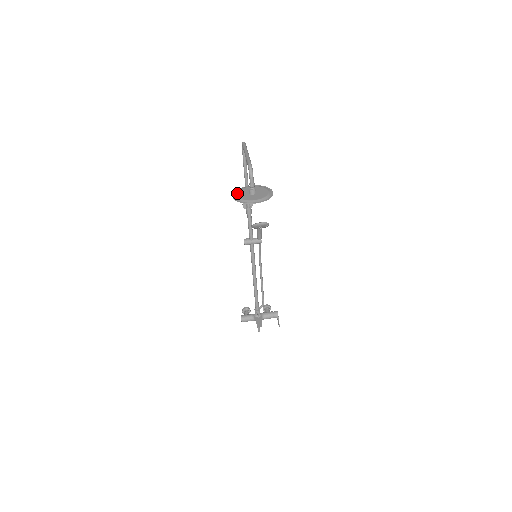
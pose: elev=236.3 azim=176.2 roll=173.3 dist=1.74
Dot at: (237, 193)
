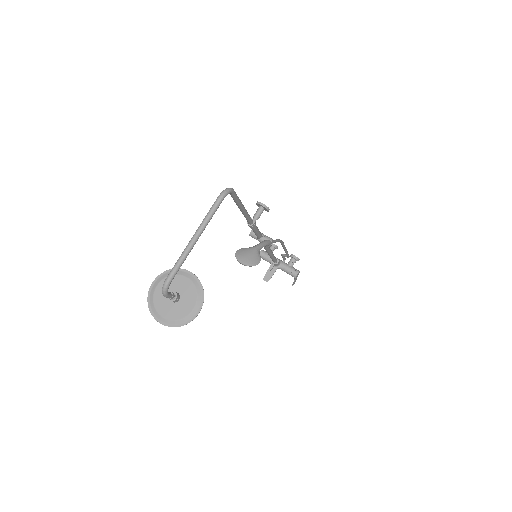
Dot at: (160, 282)
